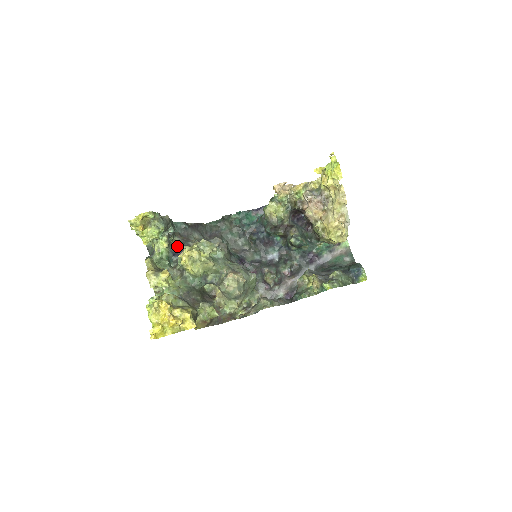
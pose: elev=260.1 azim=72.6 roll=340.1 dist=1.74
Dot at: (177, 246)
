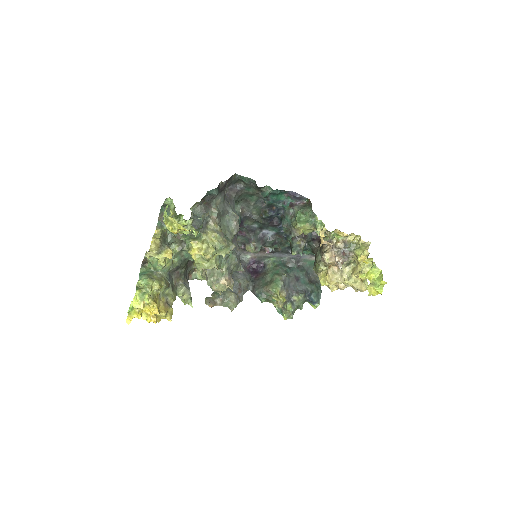
Dot at: (195, 223)
